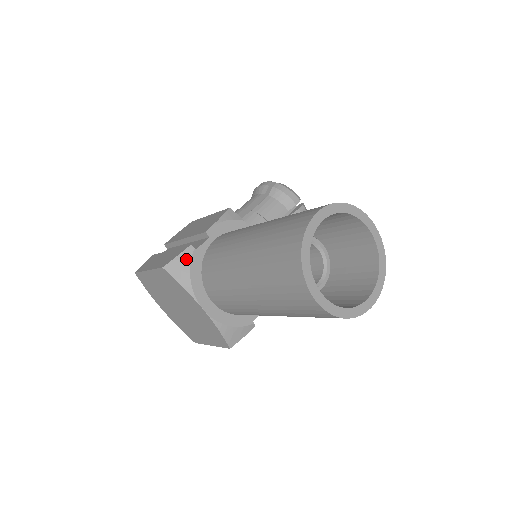
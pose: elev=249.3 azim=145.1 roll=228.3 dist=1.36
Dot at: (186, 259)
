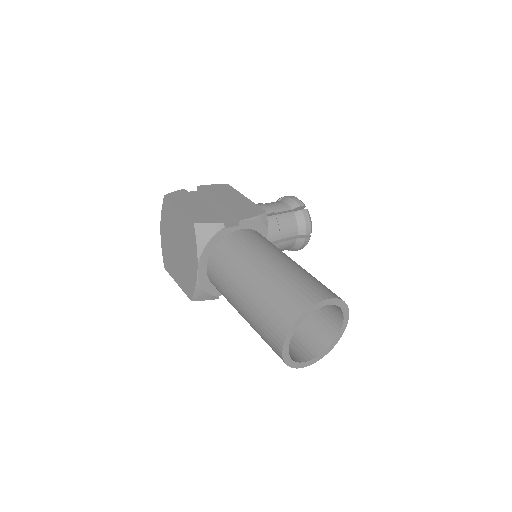
Dot at: (214, 230)
